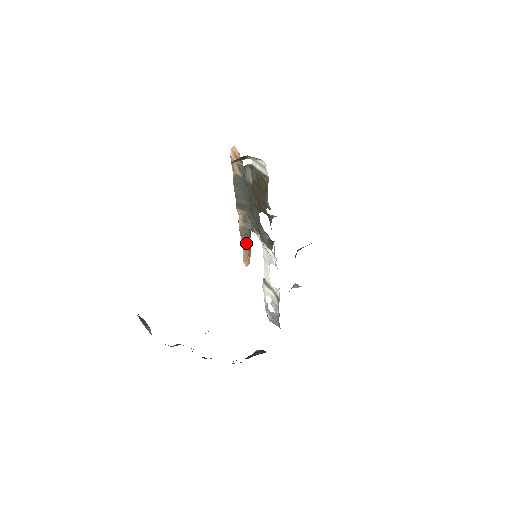
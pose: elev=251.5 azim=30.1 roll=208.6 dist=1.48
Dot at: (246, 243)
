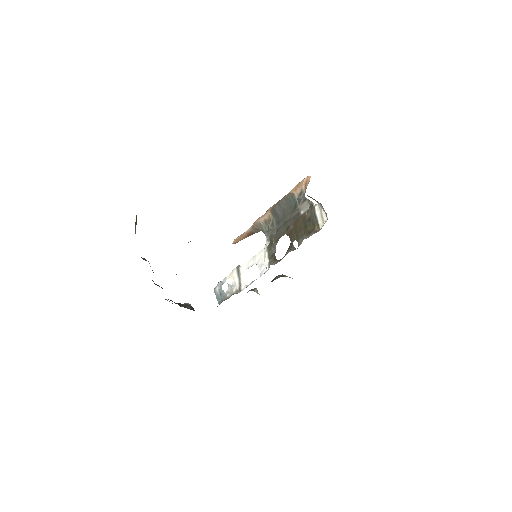
Dot at: (250, 233)
